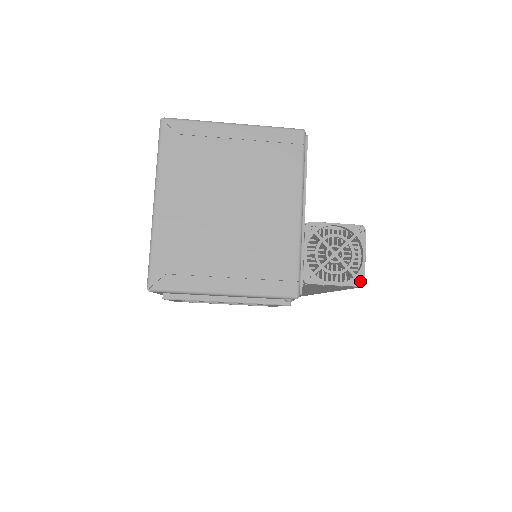
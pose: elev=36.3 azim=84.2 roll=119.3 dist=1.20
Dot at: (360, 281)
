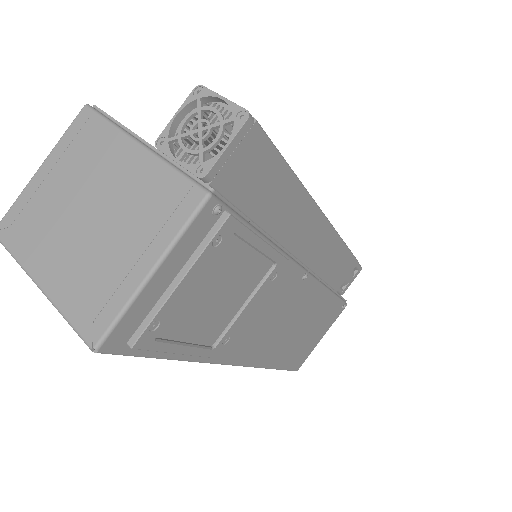
Dot at: (244, 116)
